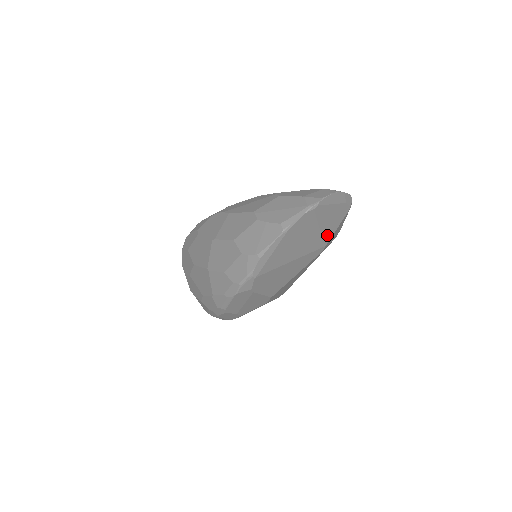
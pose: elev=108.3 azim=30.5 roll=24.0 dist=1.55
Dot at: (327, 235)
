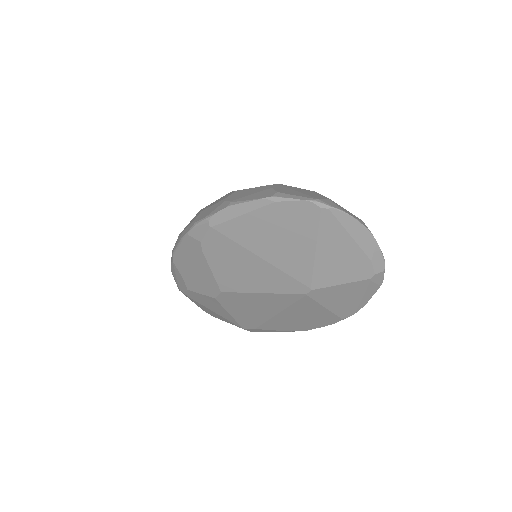
Dot at: (322, 276)
